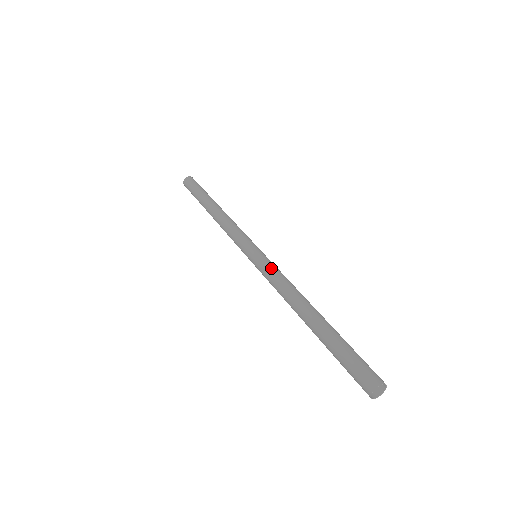
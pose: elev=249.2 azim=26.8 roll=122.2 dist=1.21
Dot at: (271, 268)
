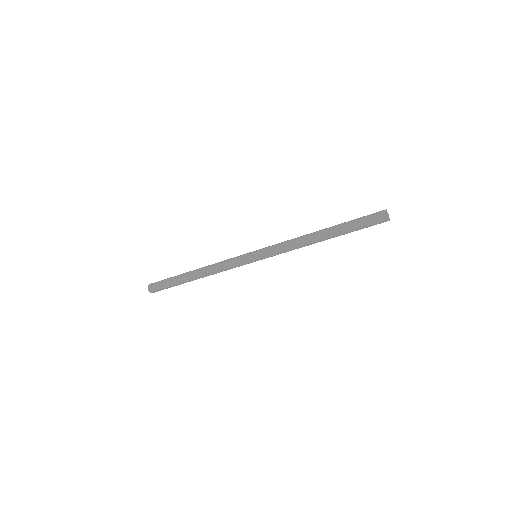
Dot at: (275, 250)
